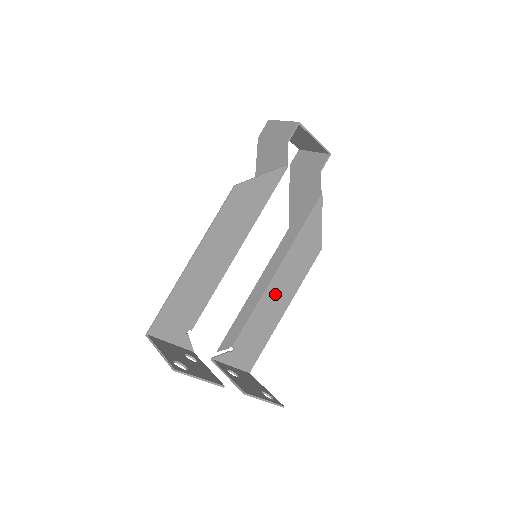
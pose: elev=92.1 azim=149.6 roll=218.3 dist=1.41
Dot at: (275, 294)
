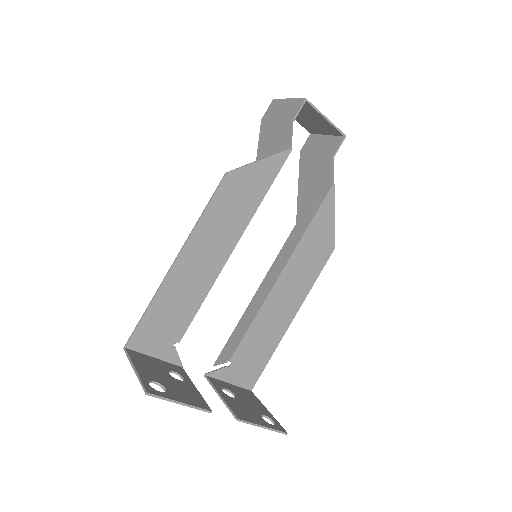
Dot at: (280, 300)
